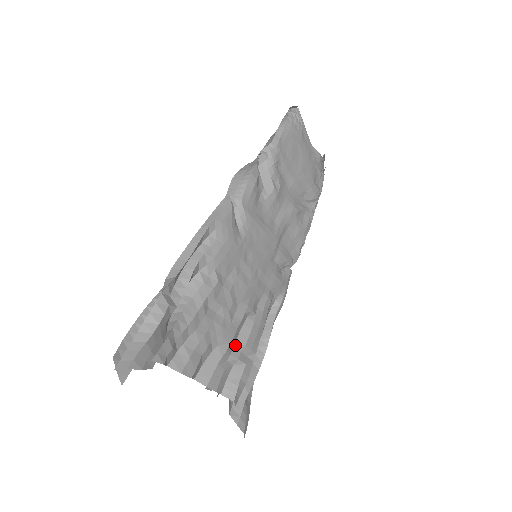
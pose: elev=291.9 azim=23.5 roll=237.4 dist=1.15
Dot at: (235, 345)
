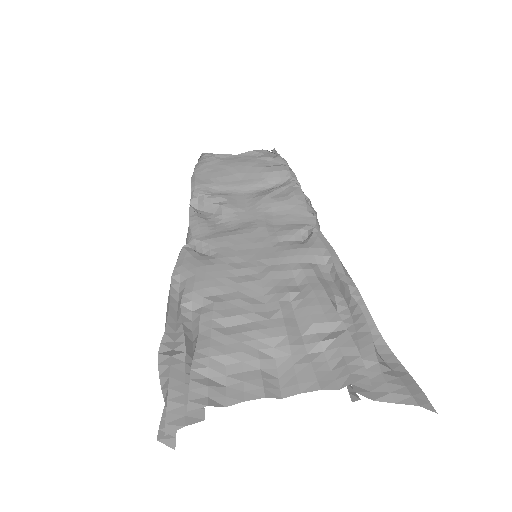
Dot at: (302, 333)
